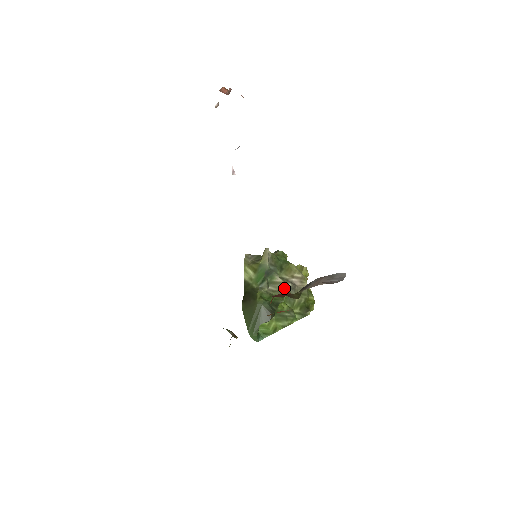
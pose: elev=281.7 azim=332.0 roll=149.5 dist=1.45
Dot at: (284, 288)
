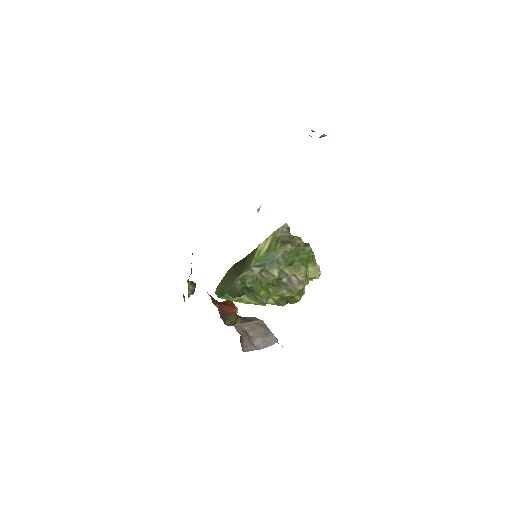
Dot at: (276, 280)
